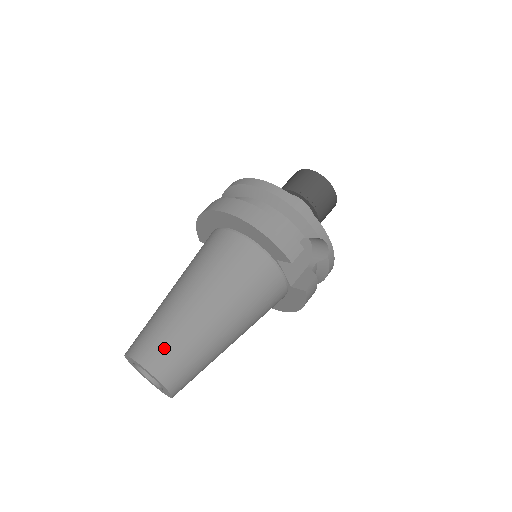
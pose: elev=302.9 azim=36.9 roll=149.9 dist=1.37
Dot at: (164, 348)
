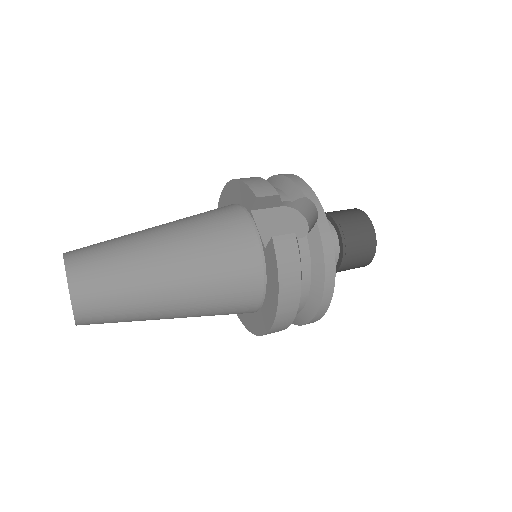
Dot at: (93, 245)
